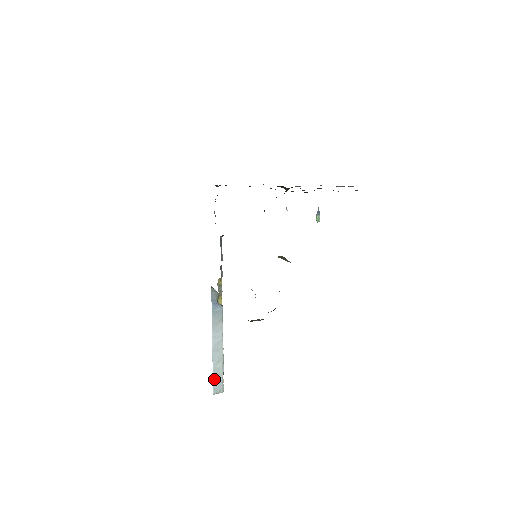
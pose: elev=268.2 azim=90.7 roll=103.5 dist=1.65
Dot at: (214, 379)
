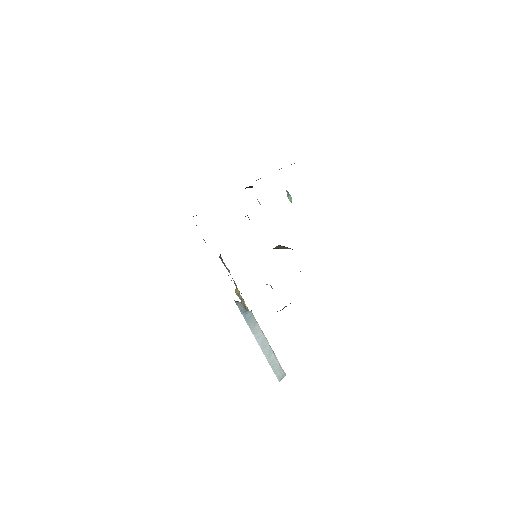
Dot at: (274, 370)
